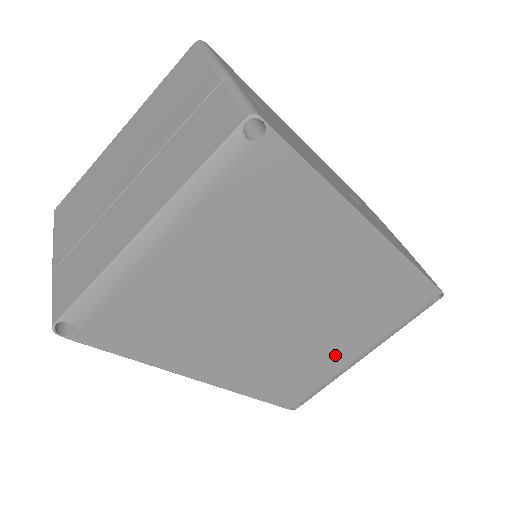
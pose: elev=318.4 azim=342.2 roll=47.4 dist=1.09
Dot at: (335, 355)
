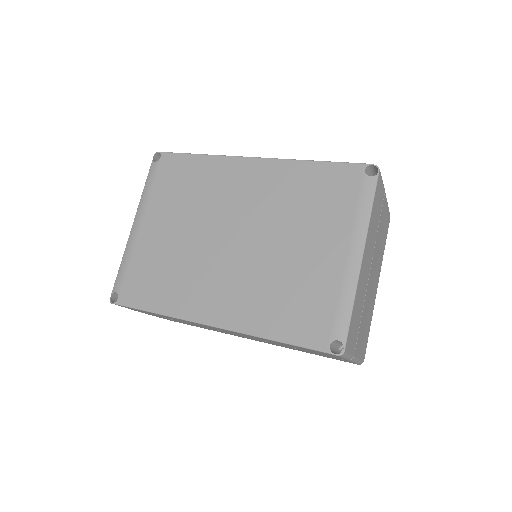
Dot at: (318, 263)
